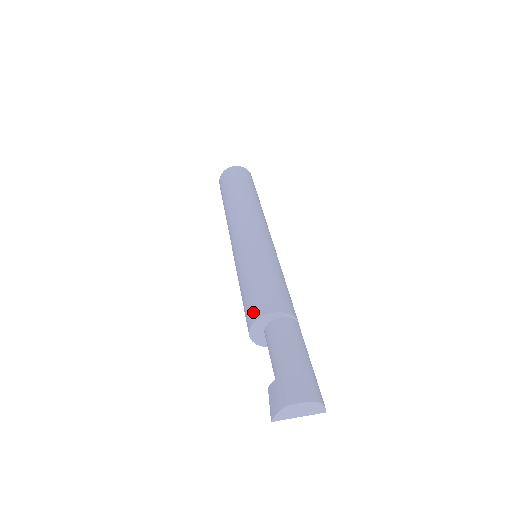
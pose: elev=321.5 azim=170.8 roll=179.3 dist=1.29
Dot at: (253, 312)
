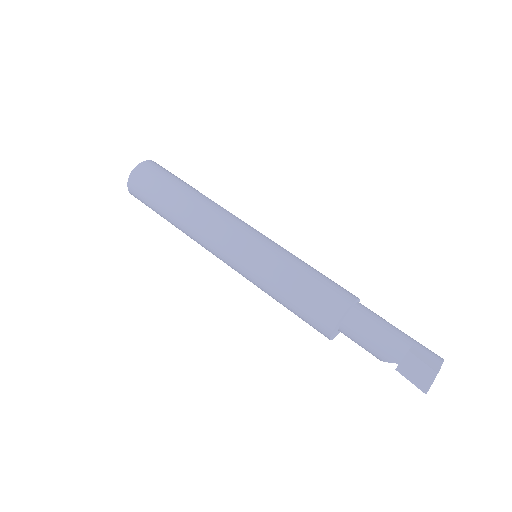
Dot at: (332, 309)
